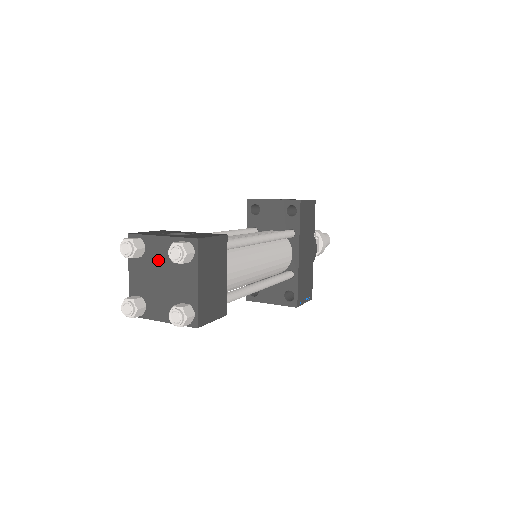
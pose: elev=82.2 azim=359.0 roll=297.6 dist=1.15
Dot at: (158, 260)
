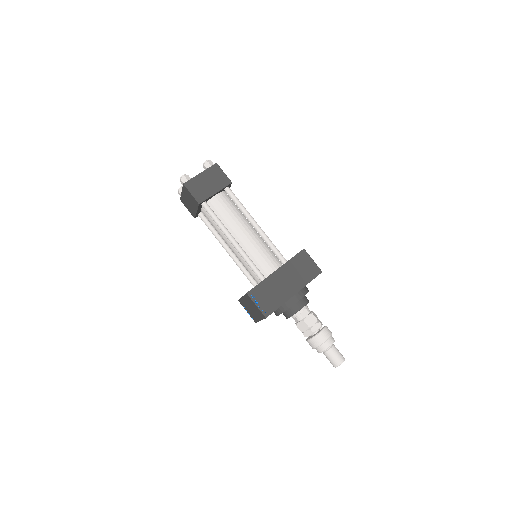
Dot at: occluded
